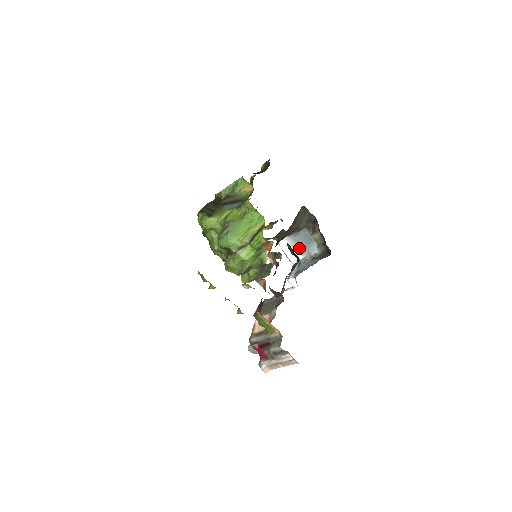
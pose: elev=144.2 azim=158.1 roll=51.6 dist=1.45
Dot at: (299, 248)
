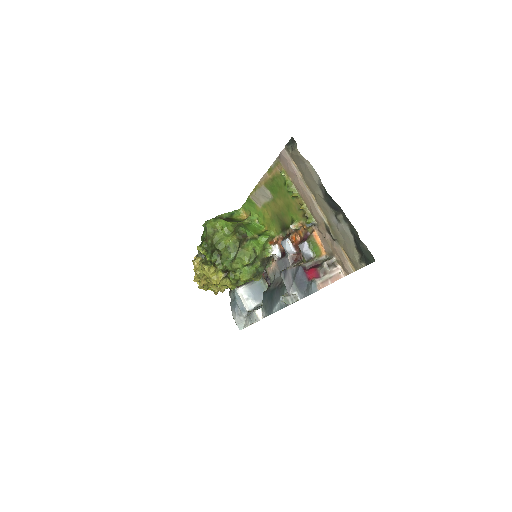
Dot at: (254, 296)
